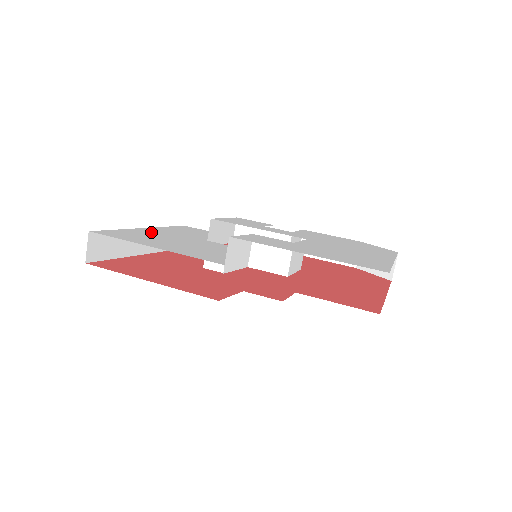
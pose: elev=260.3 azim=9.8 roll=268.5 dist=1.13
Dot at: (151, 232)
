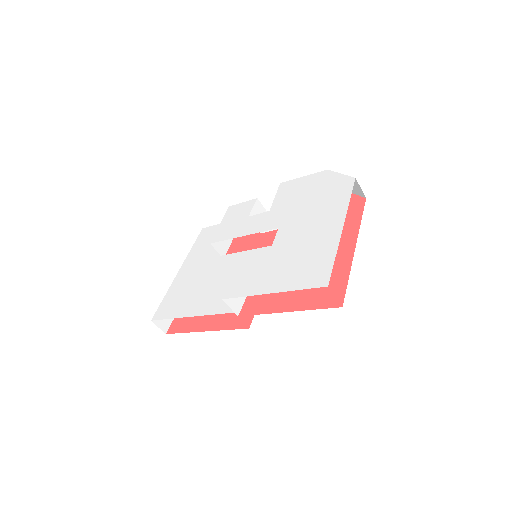
Dot at: (184, 278)
